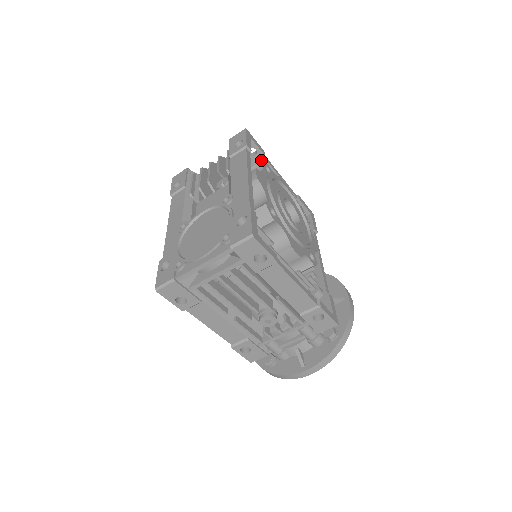
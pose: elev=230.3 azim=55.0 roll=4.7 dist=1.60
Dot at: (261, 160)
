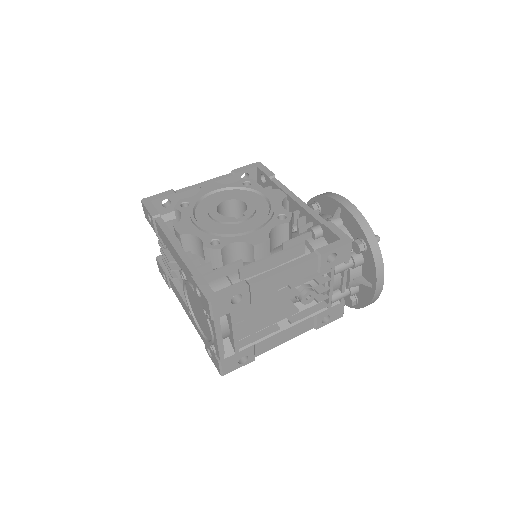
Dot at: (177, 197)
